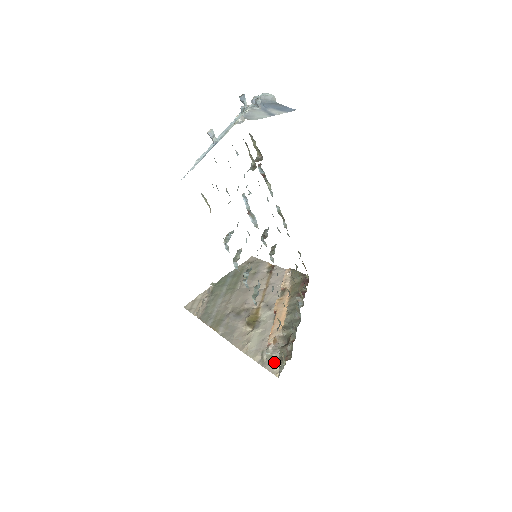
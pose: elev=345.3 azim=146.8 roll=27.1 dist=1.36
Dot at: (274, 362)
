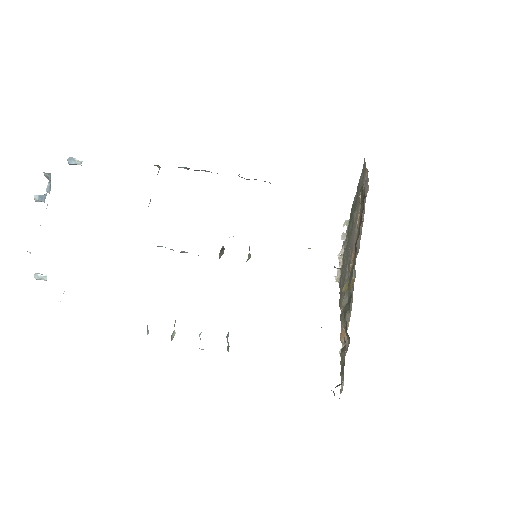
Dot at: occluded
